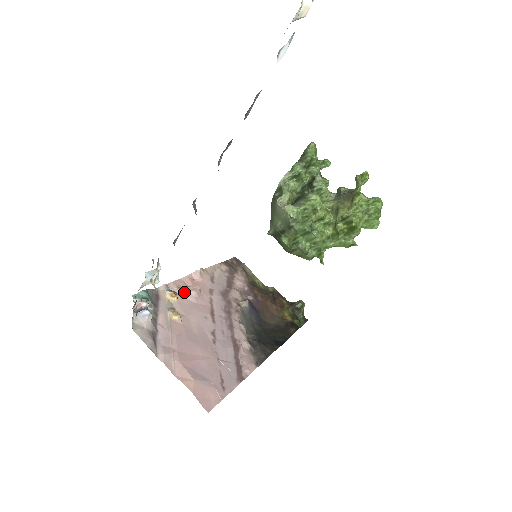
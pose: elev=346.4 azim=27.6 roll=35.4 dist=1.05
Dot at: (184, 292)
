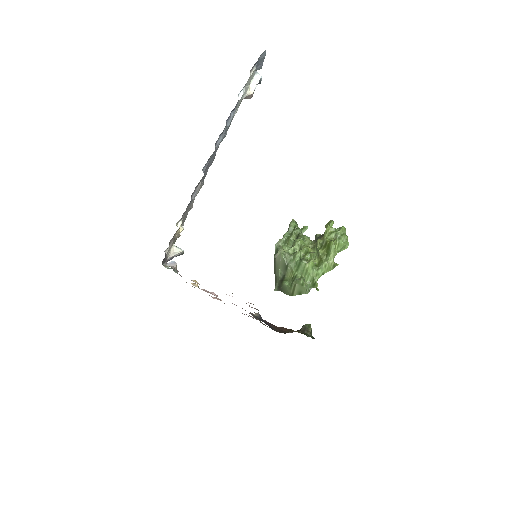
Dot at: (204, 290)
